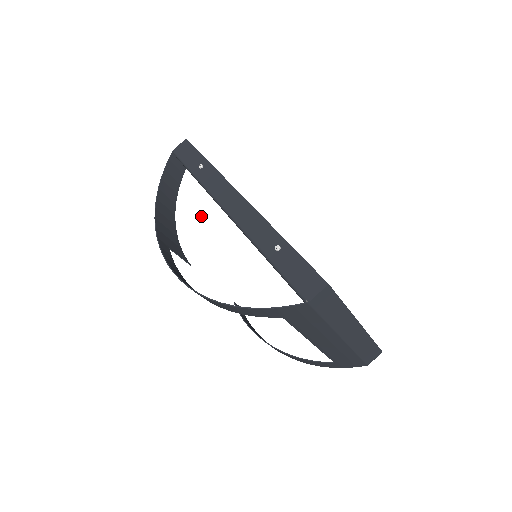
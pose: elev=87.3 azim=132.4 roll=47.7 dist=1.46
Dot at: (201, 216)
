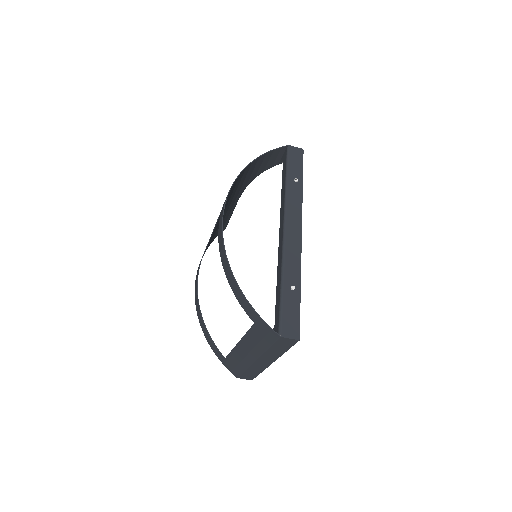
Dot at: (264, 206)
